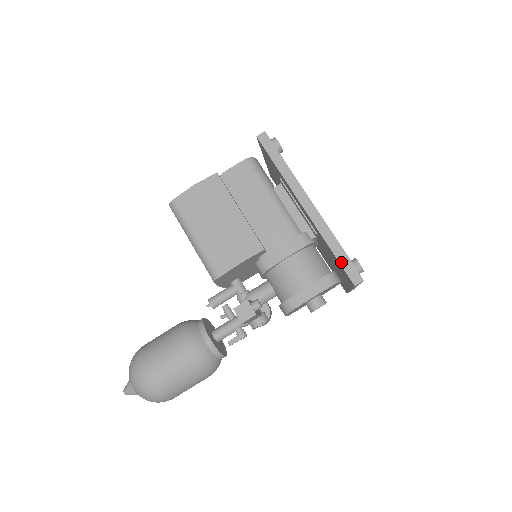
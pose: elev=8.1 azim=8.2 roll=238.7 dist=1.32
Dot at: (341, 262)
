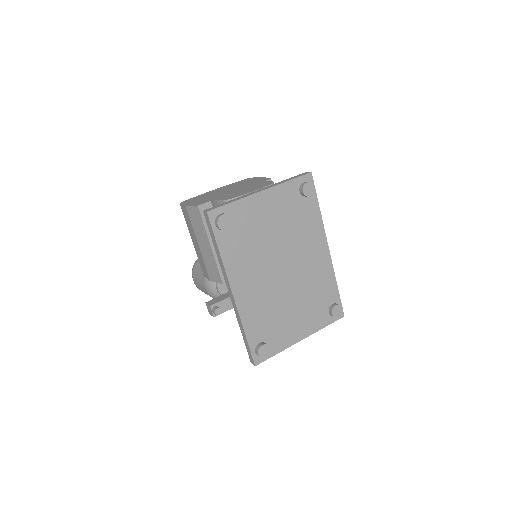
Dot at: (245, 344)
